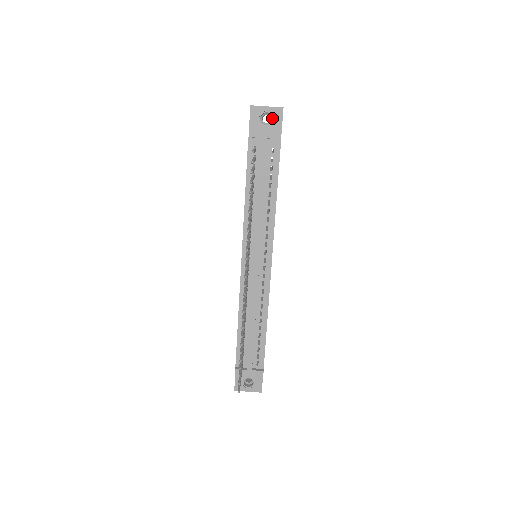
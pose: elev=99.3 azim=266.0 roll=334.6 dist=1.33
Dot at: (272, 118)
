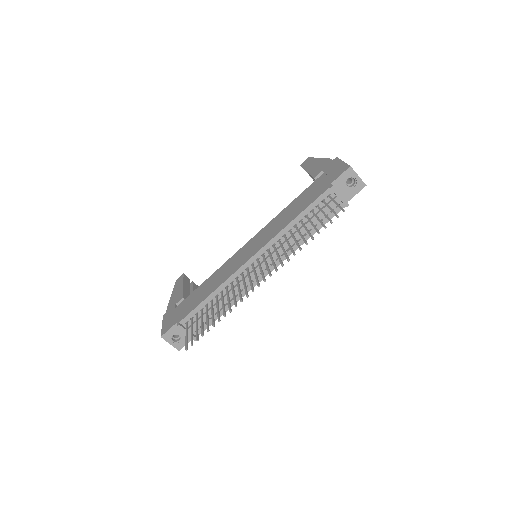
Dot at: (354, 185)
